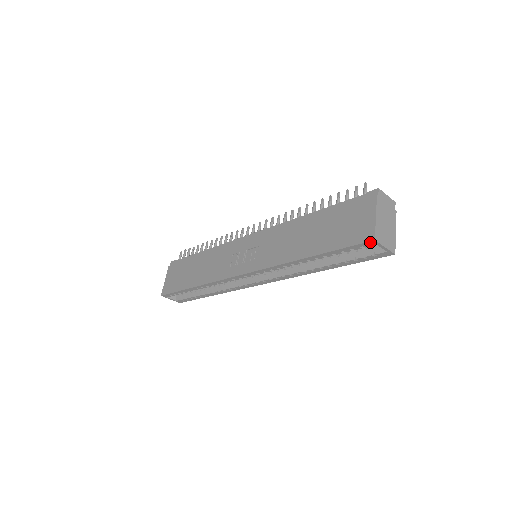
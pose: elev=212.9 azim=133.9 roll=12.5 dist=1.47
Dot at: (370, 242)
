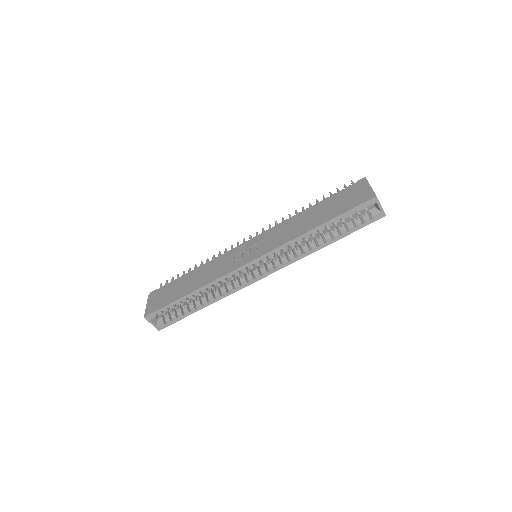
Dot at: (372, 199)
